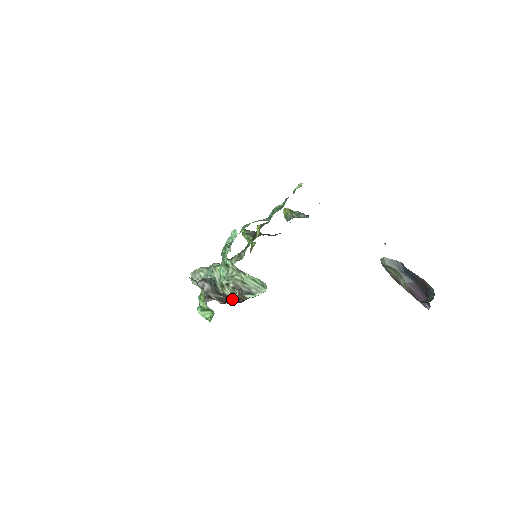
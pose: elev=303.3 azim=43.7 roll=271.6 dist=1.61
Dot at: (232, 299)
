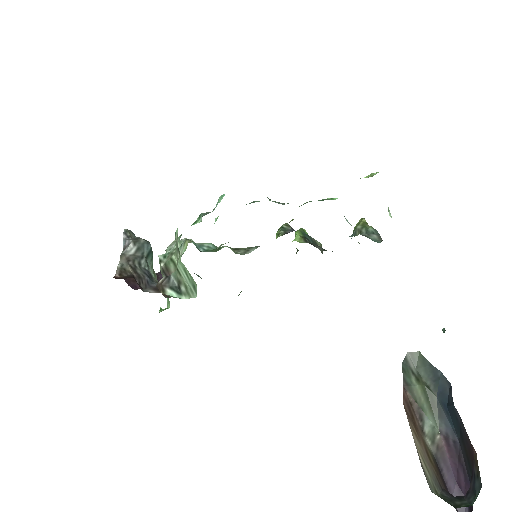
Dot at: (132, 278)
